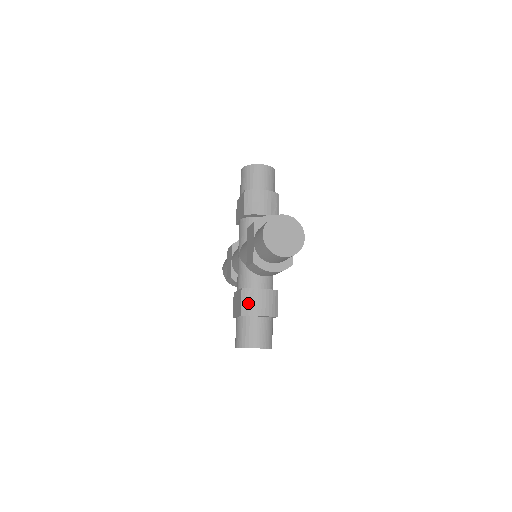
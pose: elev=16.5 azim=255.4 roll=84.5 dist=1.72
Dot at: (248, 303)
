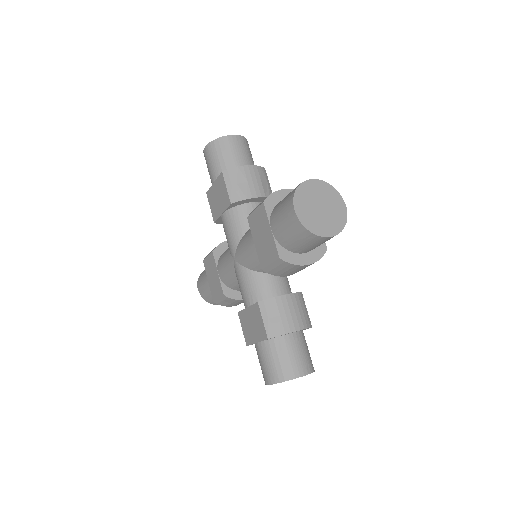
Dot at: (273, 319)
